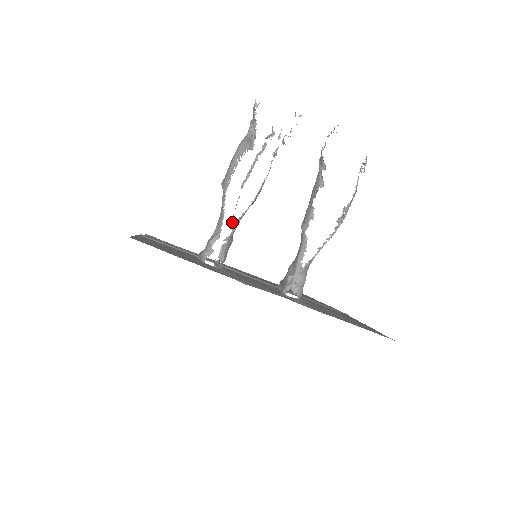
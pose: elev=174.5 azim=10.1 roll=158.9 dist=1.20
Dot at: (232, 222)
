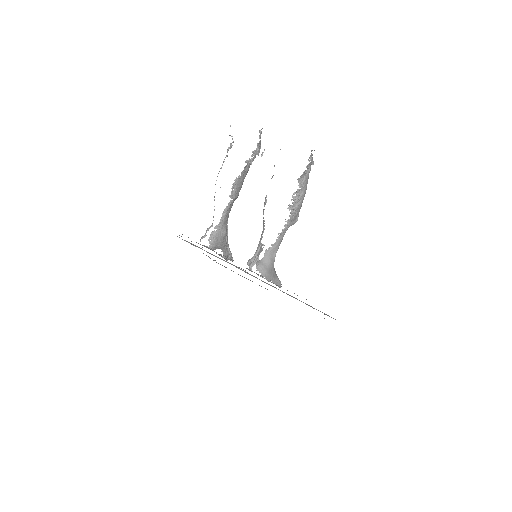
Dot at: occluded
